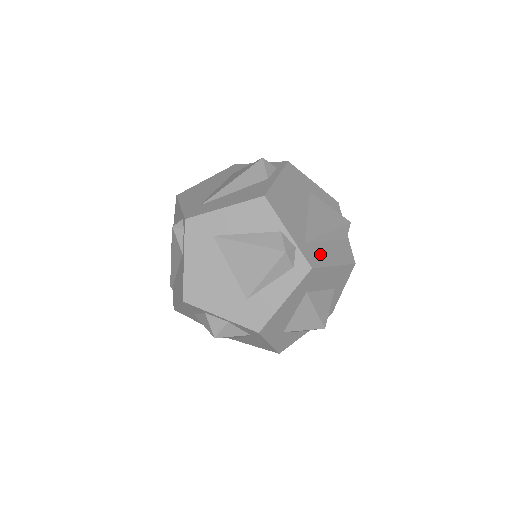
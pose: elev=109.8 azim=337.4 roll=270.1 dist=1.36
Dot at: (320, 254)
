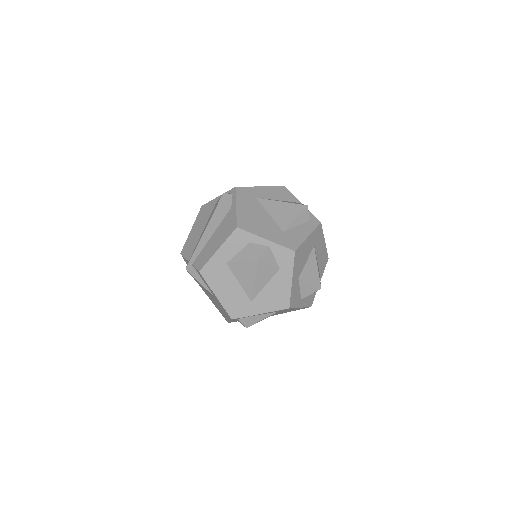
Dot at: occluded
